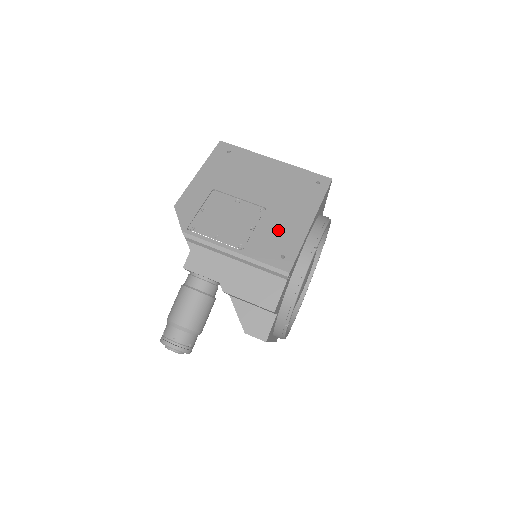
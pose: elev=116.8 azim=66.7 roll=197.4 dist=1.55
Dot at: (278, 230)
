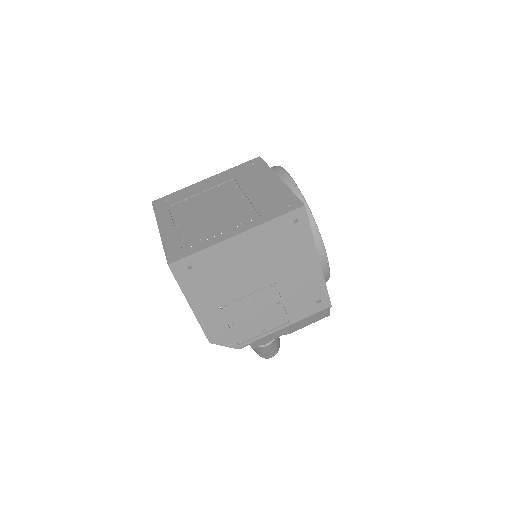
Dot at: (300, 289)
